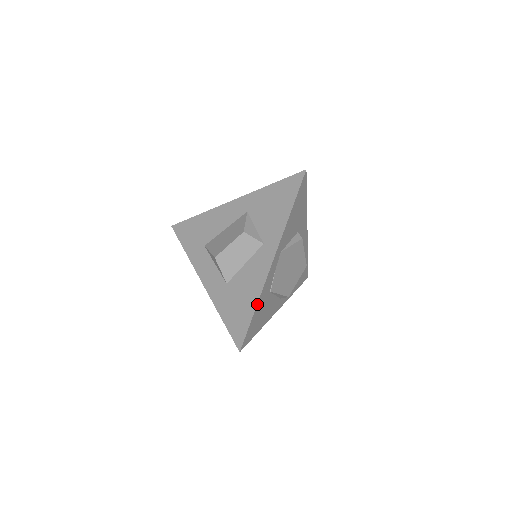
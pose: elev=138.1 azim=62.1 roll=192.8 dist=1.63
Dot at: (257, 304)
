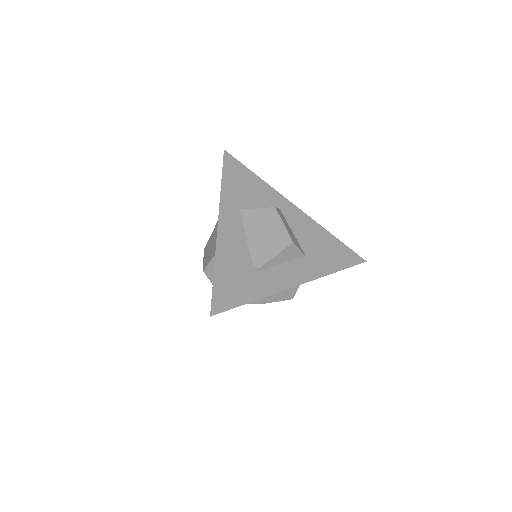
Dot at: occluded
